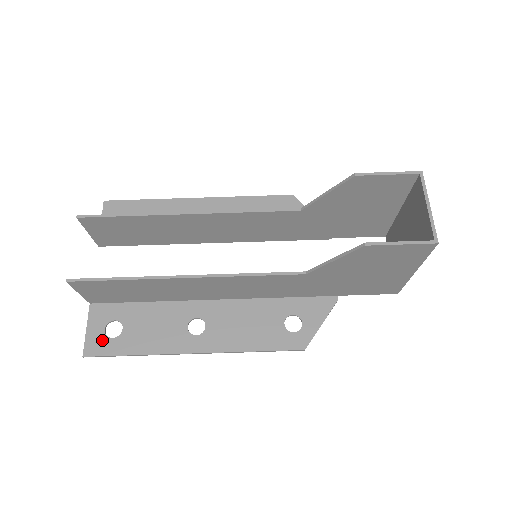
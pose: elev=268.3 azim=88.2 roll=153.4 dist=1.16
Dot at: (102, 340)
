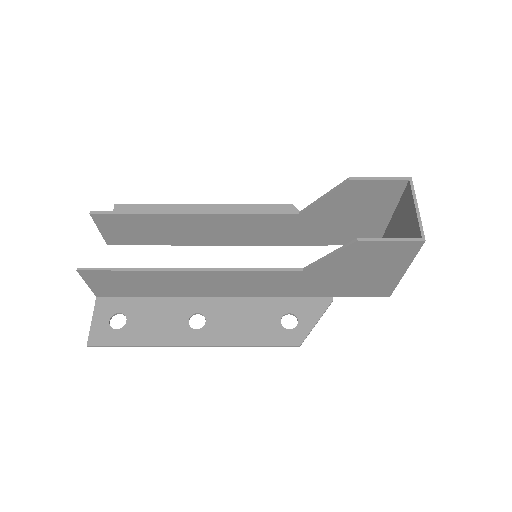
Dot at: (106, 331)
